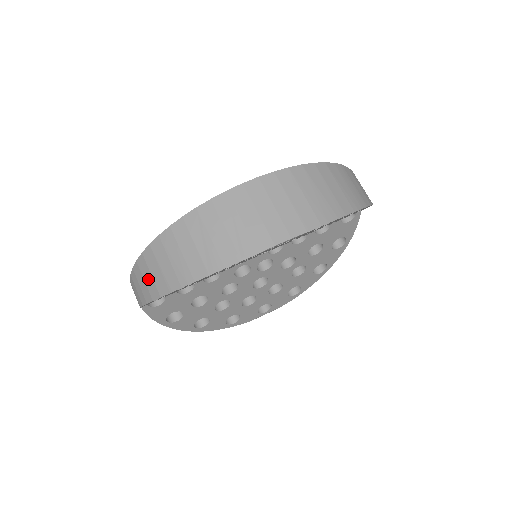
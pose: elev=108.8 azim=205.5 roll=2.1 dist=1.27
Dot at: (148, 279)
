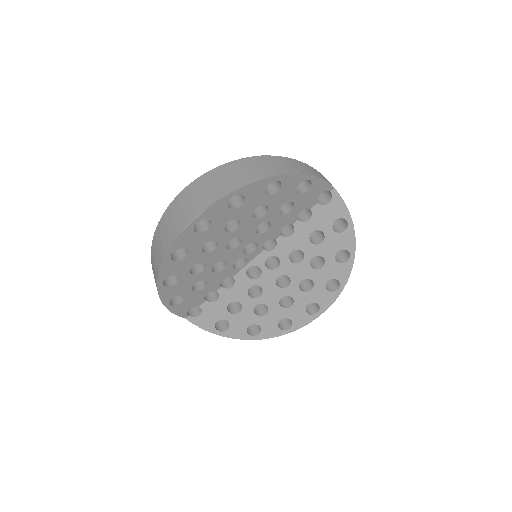
Dot at: occluded
